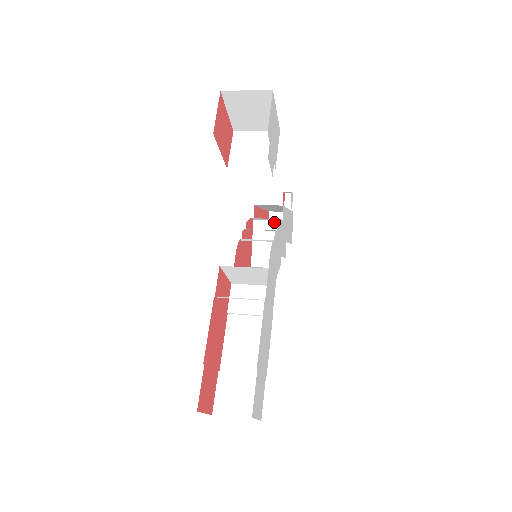
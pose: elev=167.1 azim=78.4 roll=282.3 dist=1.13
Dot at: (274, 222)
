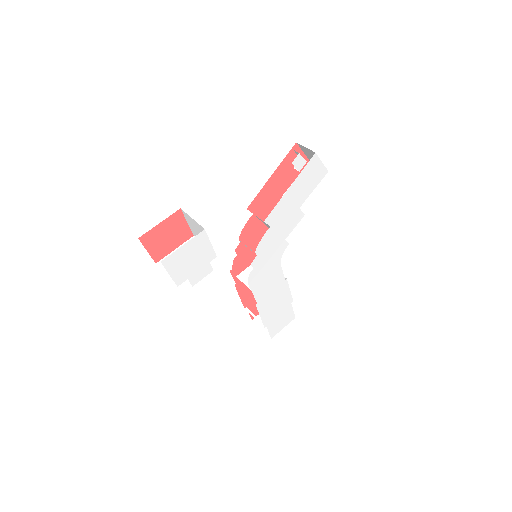
Dot at: occluded
